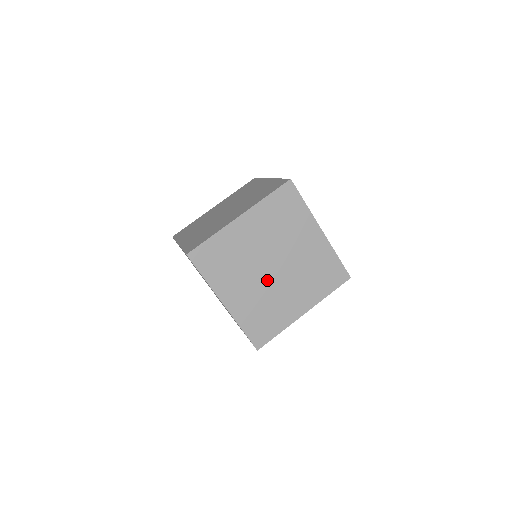
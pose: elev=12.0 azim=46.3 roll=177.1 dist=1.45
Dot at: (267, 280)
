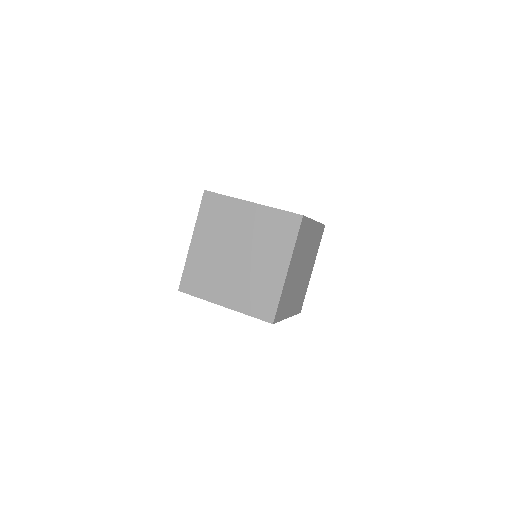
Dot at: occluded
